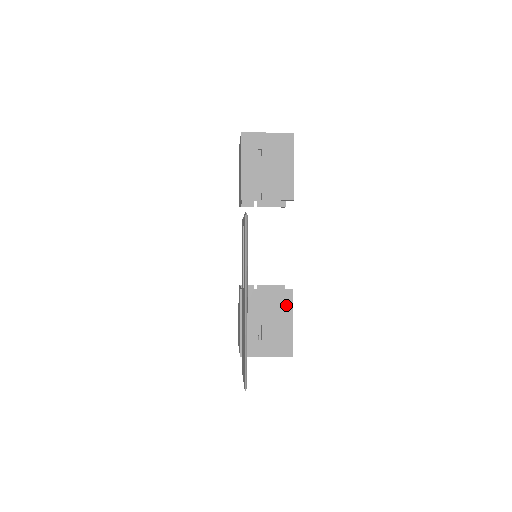
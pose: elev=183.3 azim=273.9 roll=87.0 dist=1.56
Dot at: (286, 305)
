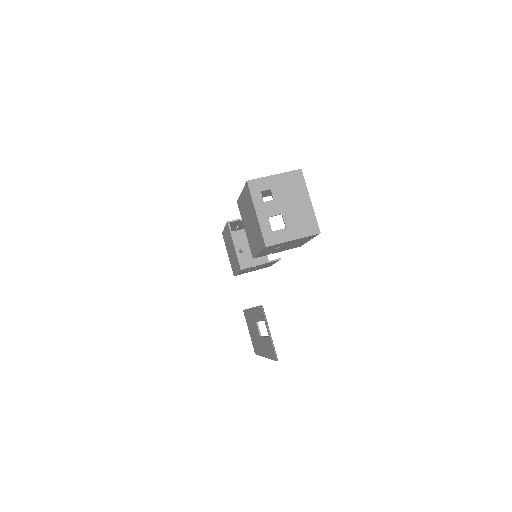
Dot at: occluded
